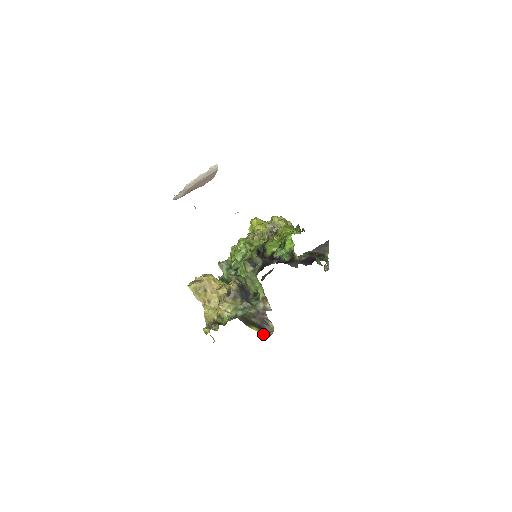
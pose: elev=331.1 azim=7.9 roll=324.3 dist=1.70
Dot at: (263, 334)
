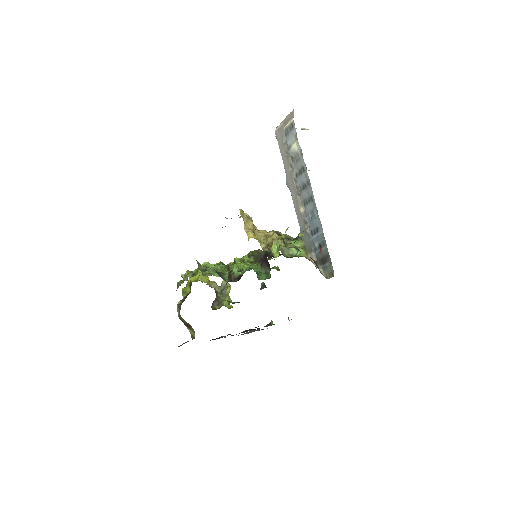
Dot at: occluded
